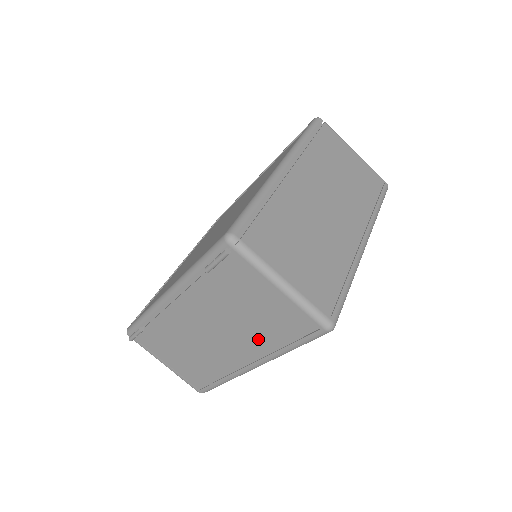
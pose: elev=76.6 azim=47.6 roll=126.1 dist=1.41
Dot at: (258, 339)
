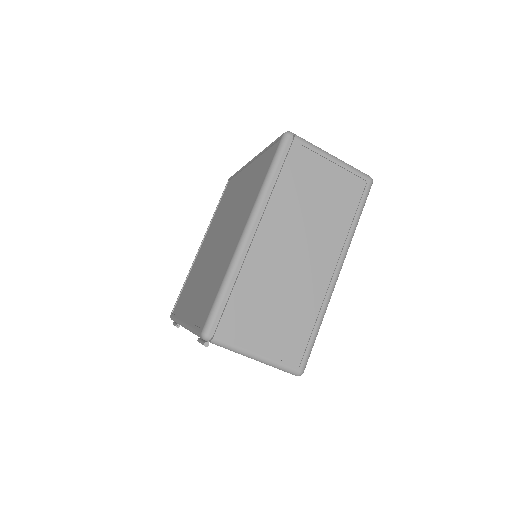
Dot at: occluded
